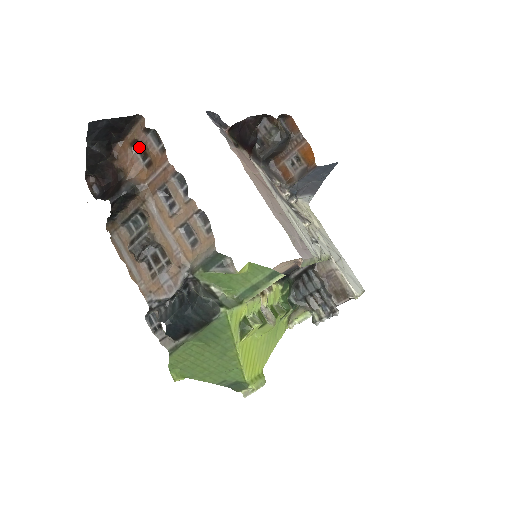
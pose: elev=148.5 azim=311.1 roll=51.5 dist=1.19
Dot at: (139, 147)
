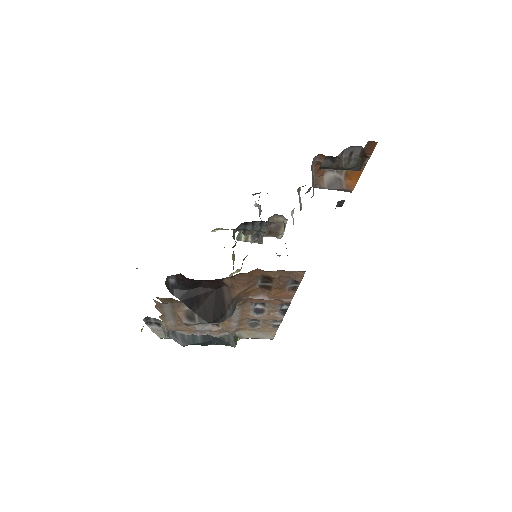
Dot at: occluded
